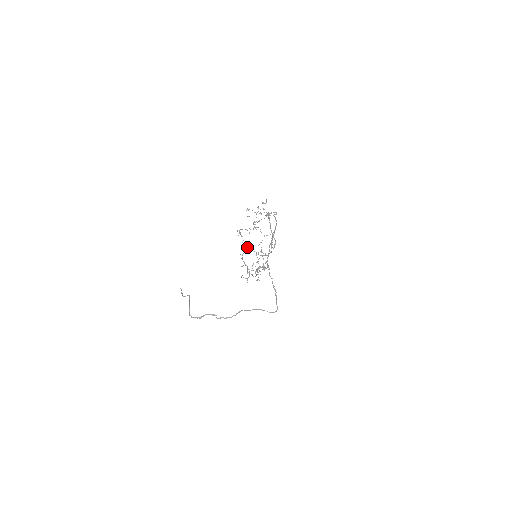
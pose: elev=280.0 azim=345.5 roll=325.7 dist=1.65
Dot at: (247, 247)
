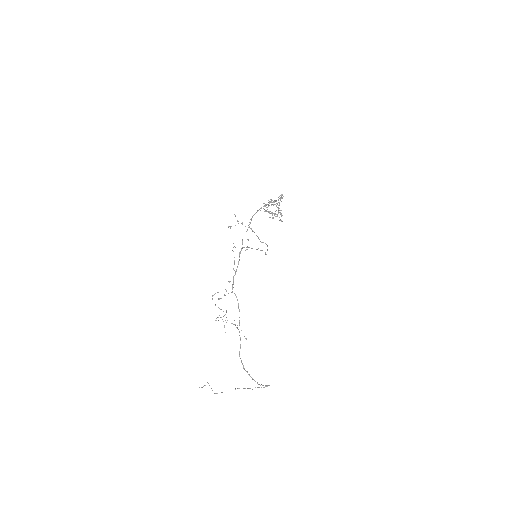
Dot at: (248, 227)
